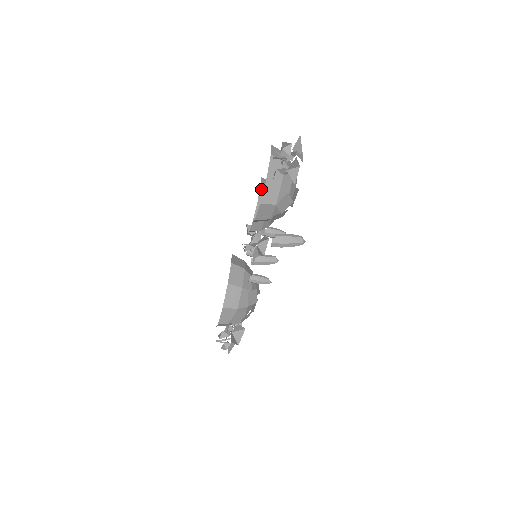
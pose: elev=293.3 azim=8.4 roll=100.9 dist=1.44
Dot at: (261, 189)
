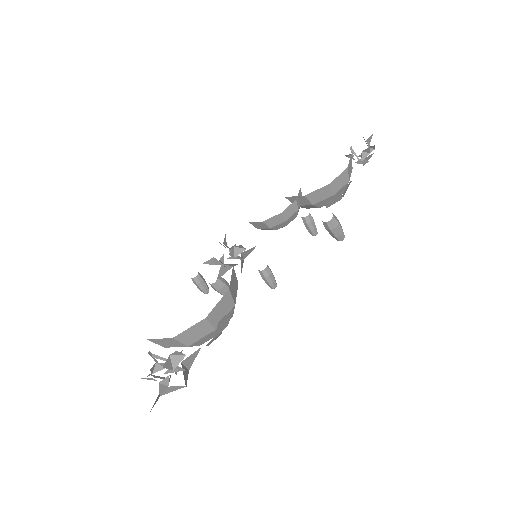
Dot at: occluded
